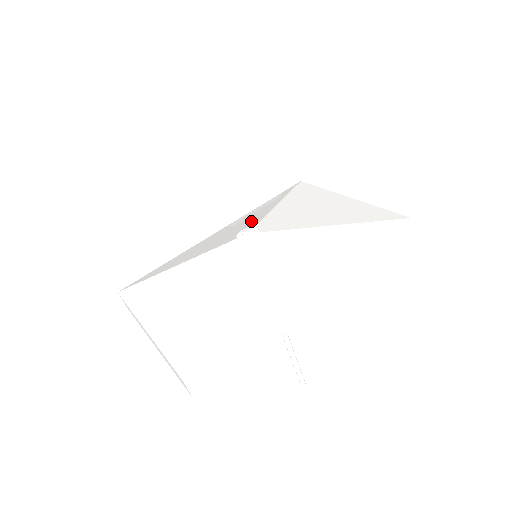
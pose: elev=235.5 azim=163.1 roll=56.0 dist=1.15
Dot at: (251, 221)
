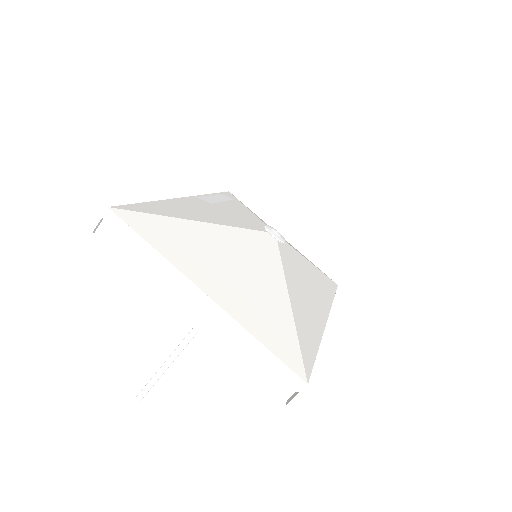
Dot at: (244, 214)
